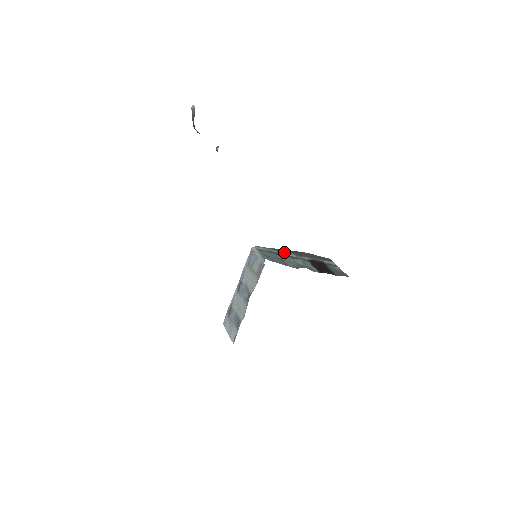
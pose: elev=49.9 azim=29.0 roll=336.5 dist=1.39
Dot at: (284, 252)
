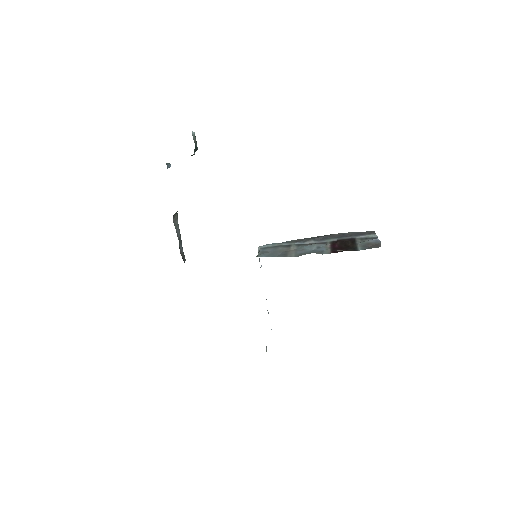
Dot at: (300, 241)
